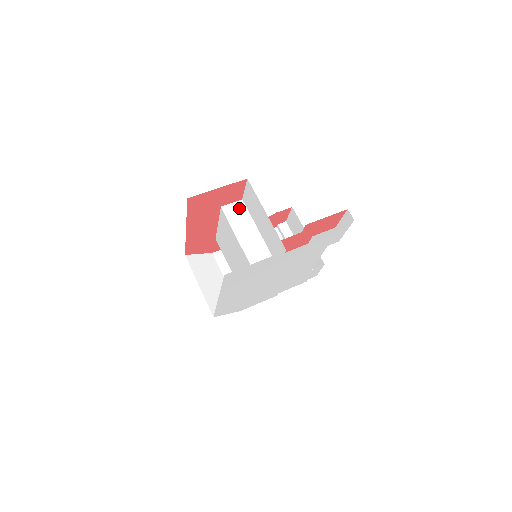
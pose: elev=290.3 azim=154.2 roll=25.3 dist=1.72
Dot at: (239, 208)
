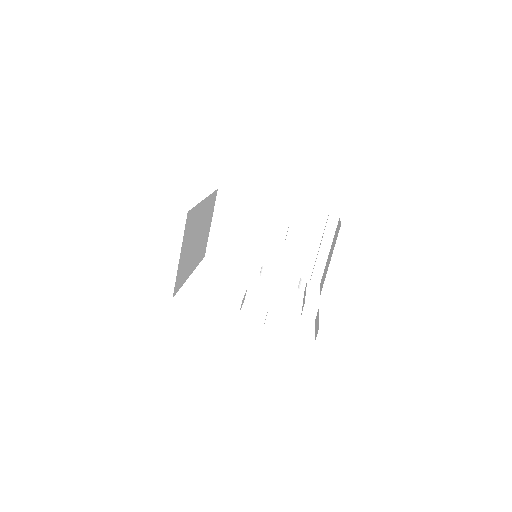
Dot at: (253, 226)
